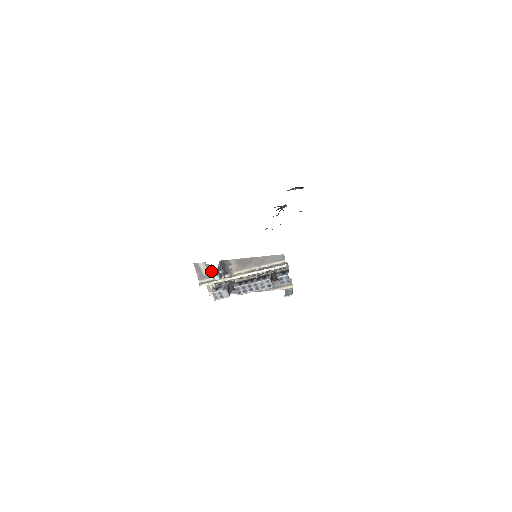
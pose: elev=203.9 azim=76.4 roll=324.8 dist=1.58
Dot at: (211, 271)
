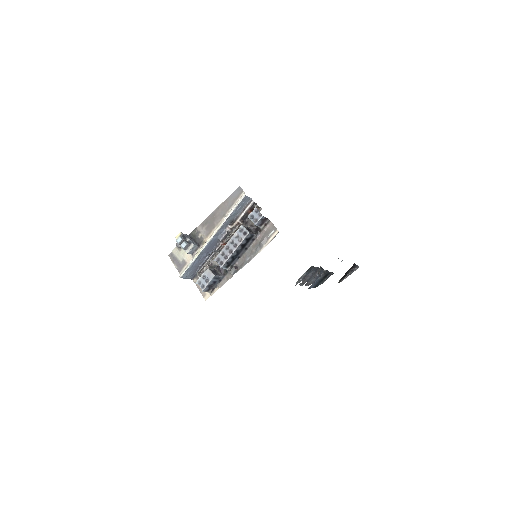
Dot at: (176, 240)
